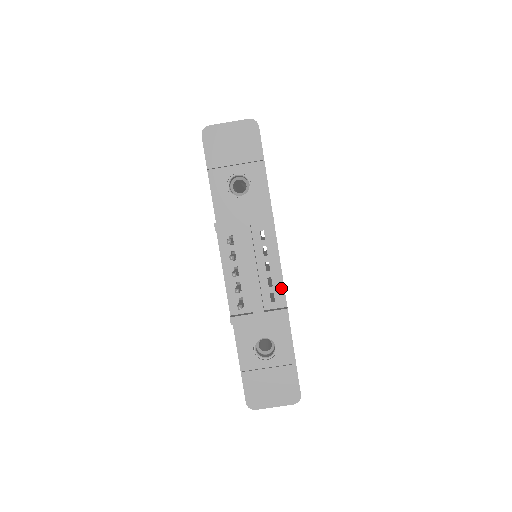
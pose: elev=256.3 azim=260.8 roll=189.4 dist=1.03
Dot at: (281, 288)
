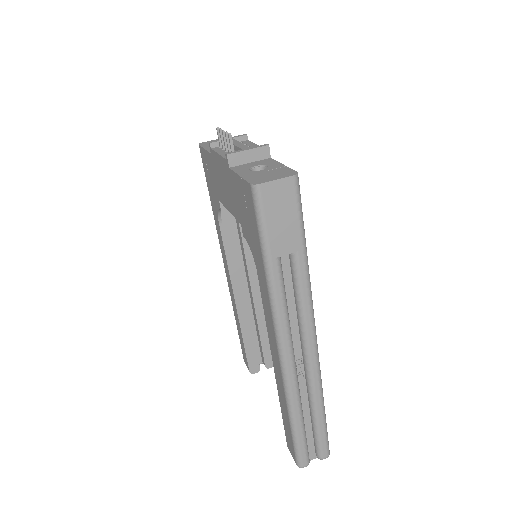
Dot at: occluded
